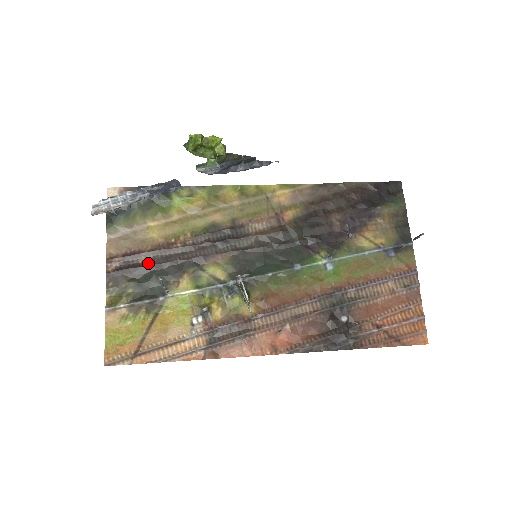
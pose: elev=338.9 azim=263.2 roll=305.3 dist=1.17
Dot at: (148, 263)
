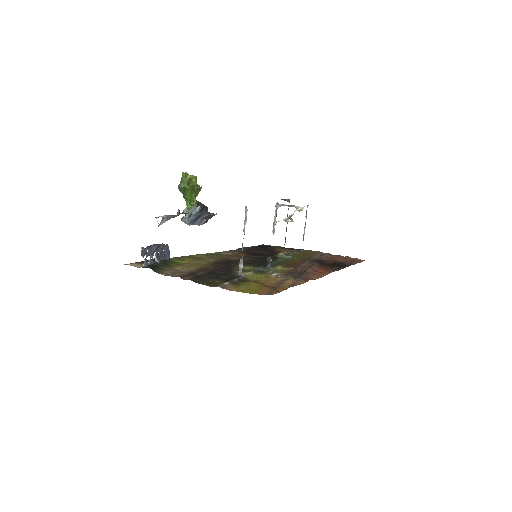
Dot at: (206, 273)
